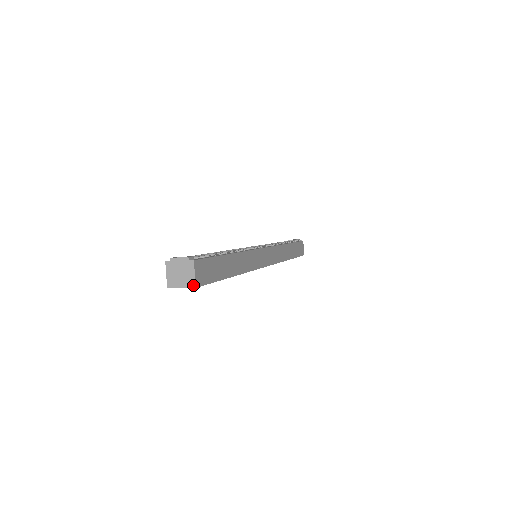
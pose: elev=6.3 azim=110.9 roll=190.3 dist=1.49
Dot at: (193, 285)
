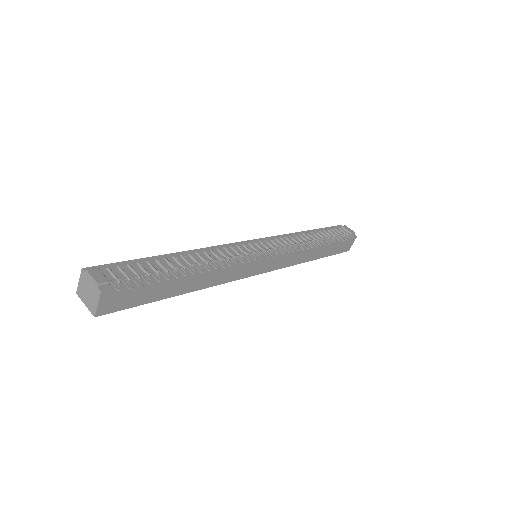
Dot at: (93, 313)
